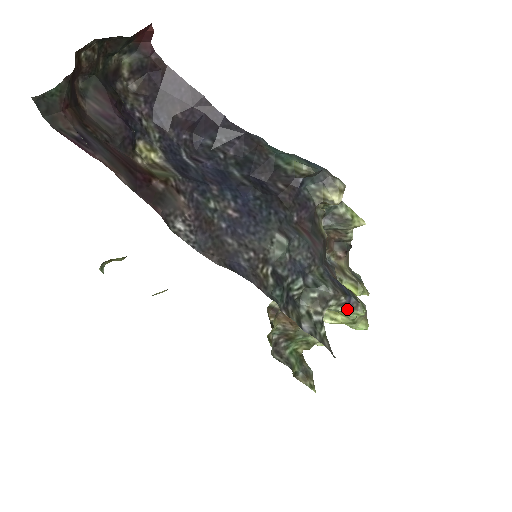
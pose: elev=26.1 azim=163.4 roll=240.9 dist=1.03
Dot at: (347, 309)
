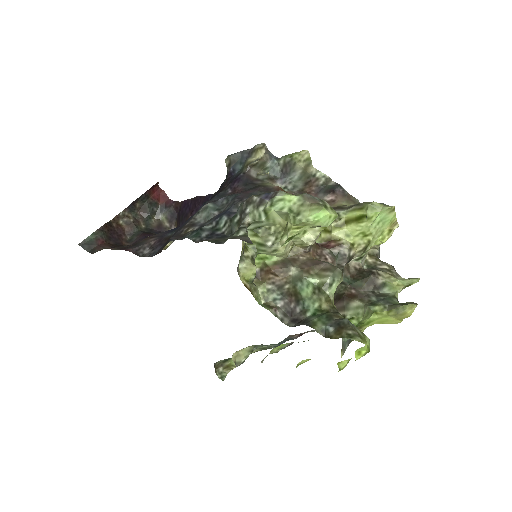
Dot at: (267, 204)
